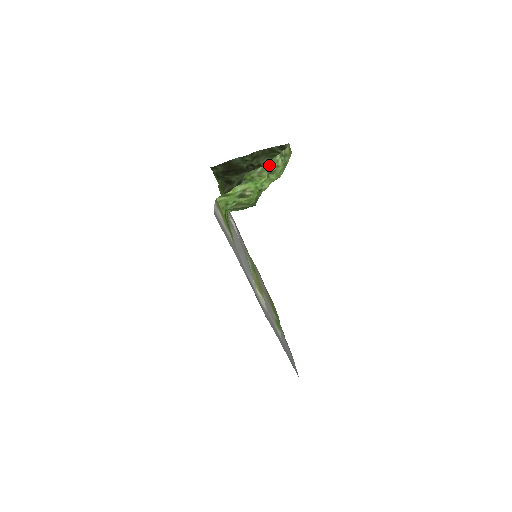
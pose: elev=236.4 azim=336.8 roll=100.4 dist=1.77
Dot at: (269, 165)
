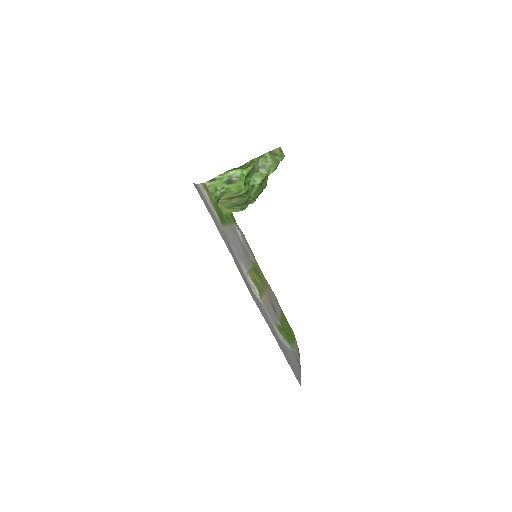
Dot at: (258, 160)
